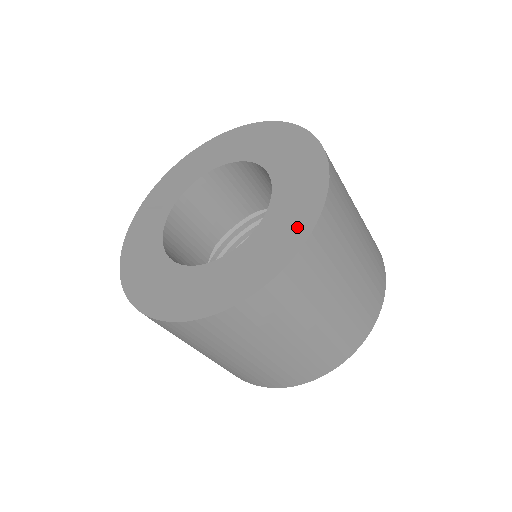
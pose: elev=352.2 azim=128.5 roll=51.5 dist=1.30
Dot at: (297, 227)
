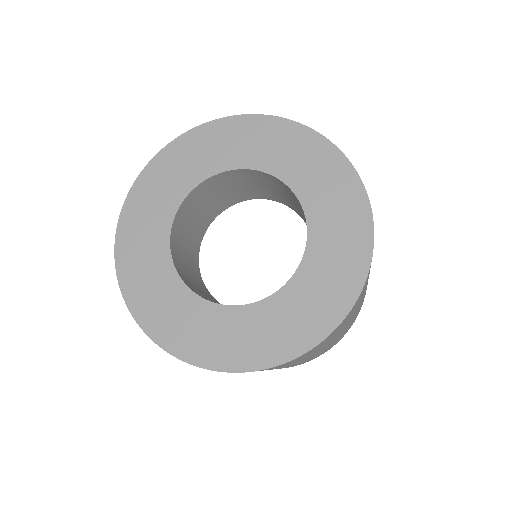
Dot at: (324, 313)
